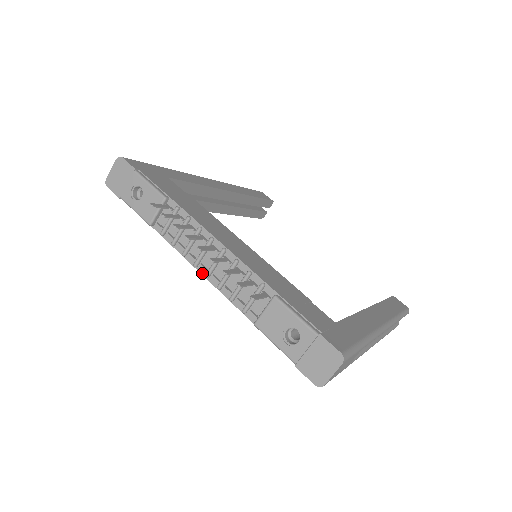
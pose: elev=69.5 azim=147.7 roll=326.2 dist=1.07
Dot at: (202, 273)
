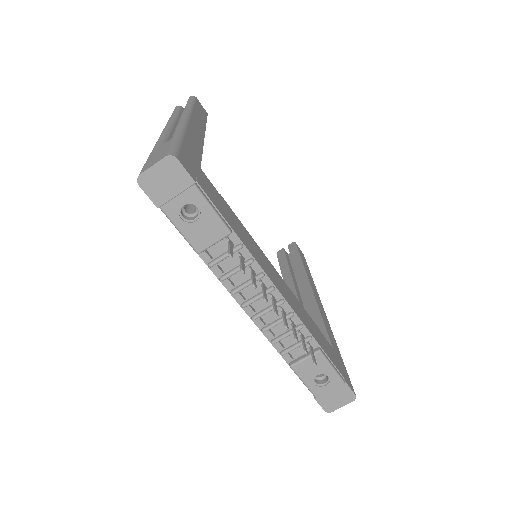
Dot at: (248, 313)
